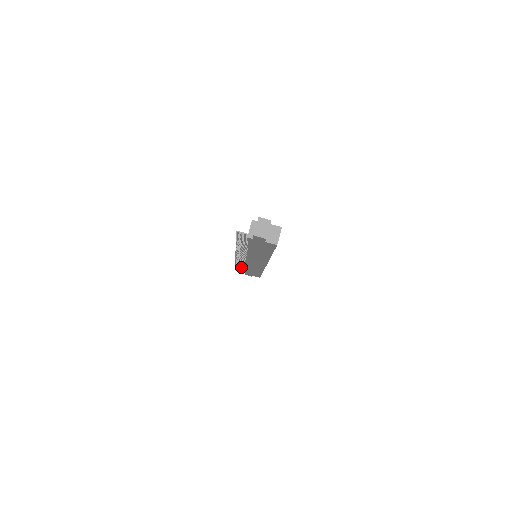
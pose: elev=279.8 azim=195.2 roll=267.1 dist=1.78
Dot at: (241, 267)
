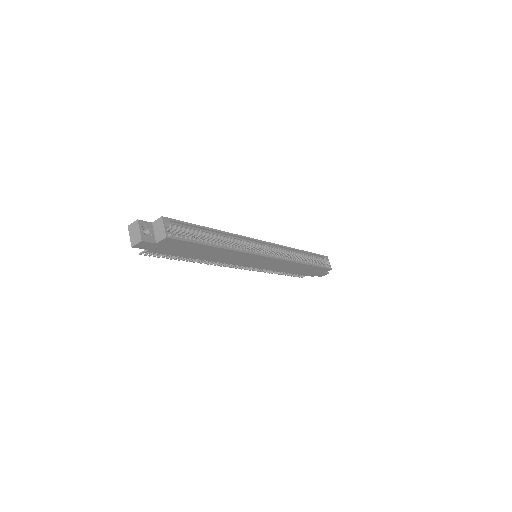
Dot at: (297, 274)
